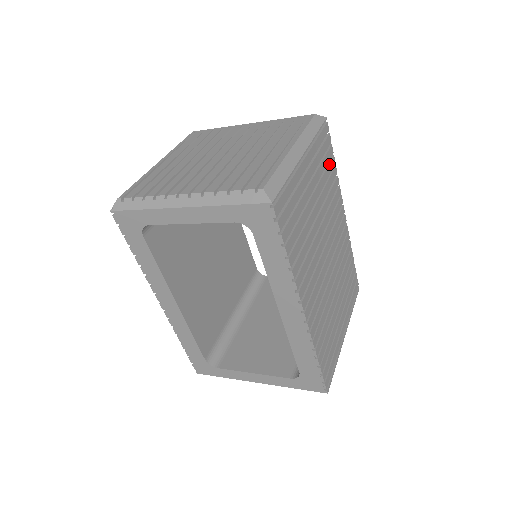
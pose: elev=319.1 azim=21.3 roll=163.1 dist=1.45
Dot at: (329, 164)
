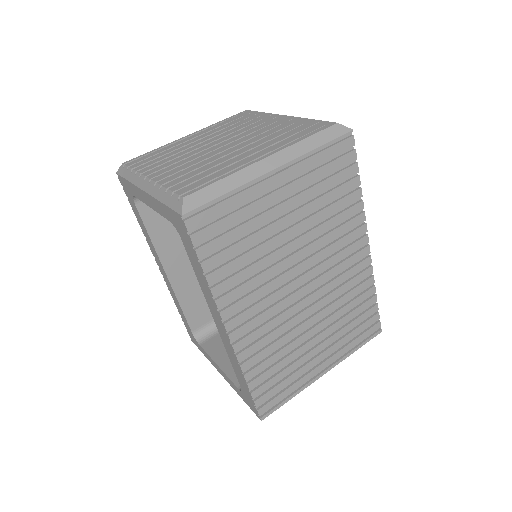
Dot at: (342, 185)
